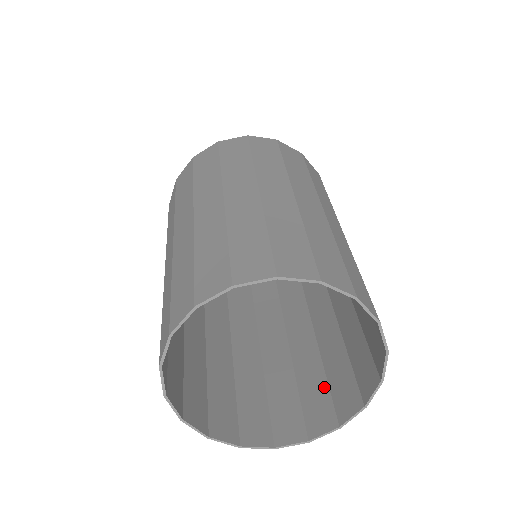
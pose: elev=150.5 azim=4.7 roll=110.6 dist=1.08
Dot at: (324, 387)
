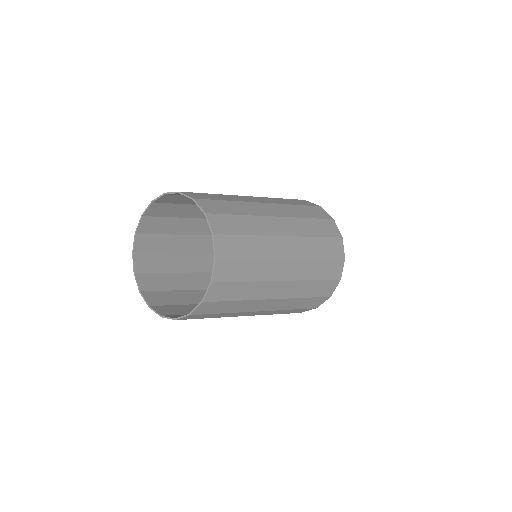
Dot at: (228, 301)
